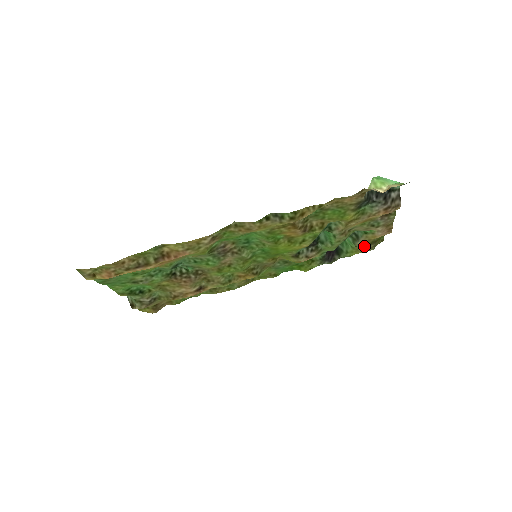
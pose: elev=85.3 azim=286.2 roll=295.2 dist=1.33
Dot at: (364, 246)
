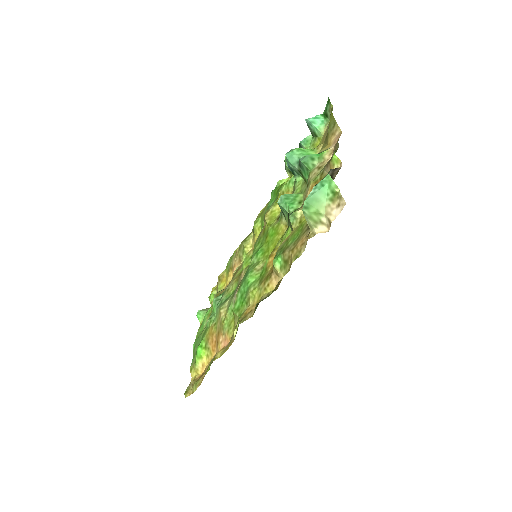
Dot at: (323, 144)
